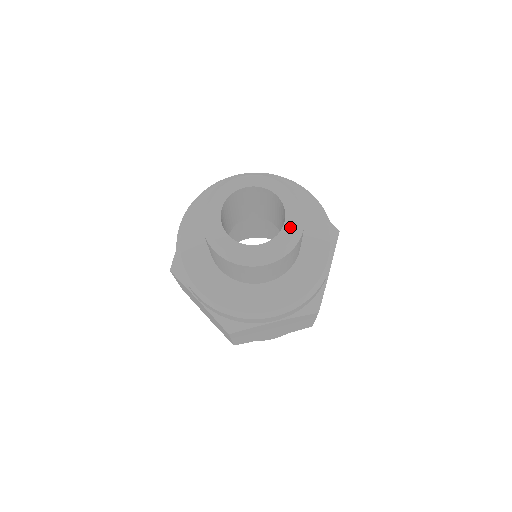
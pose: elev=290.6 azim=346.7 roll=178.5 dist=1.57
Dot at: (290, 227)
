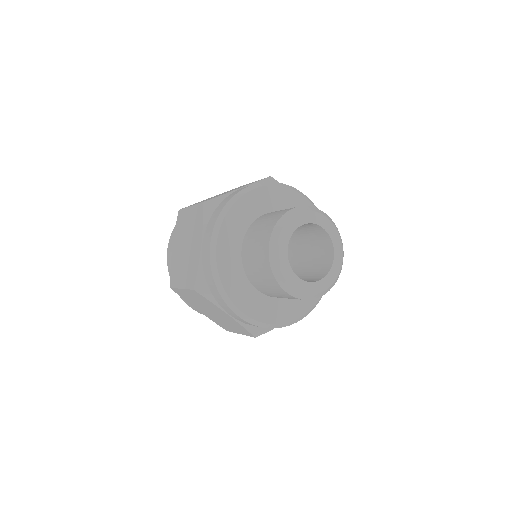
Dot at: (338, 259)
